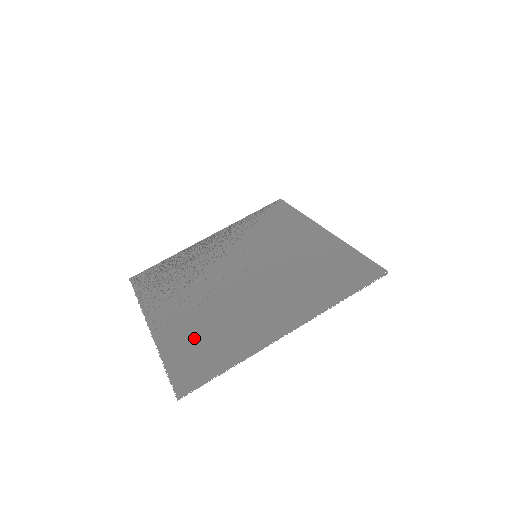
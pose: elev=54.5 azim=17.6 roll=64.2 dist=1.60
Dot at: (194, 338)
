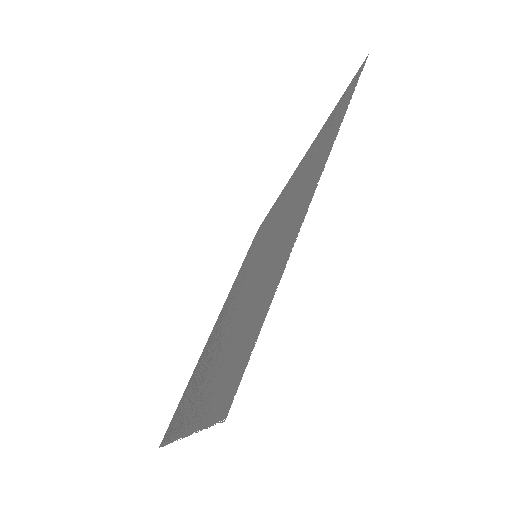
Dot at: (224, 361)
